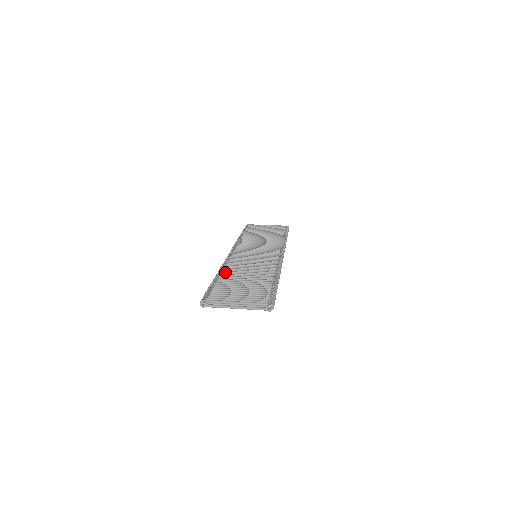
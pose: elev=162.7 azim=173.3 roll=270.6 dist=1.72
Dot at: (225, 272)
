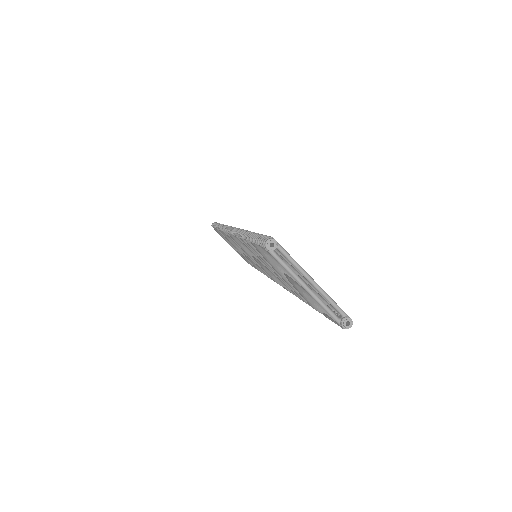
Dot at: occluded
